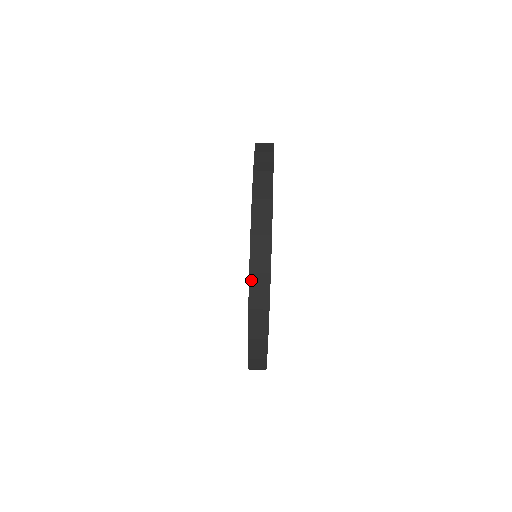
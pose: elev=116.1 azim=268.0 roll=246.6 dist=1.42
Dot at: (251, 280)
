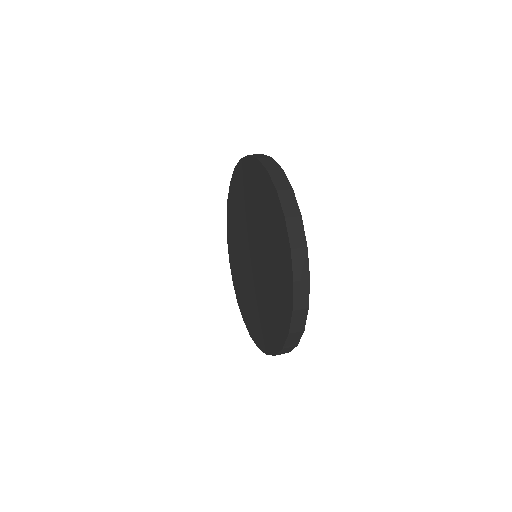
Dot at: (251, 155)
